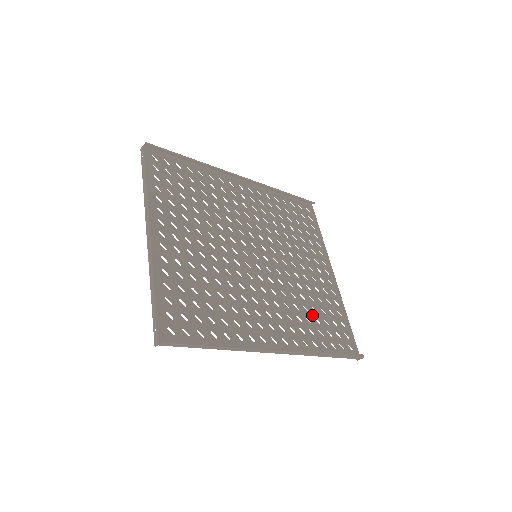
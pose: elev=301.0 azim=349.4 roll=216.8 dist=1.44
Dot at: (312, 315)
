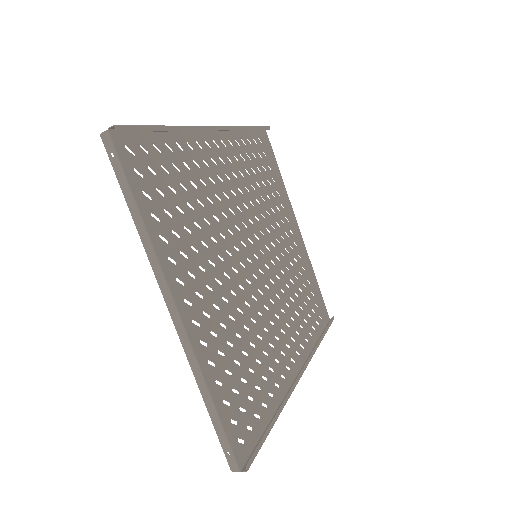
Dot at: (301, 299)
